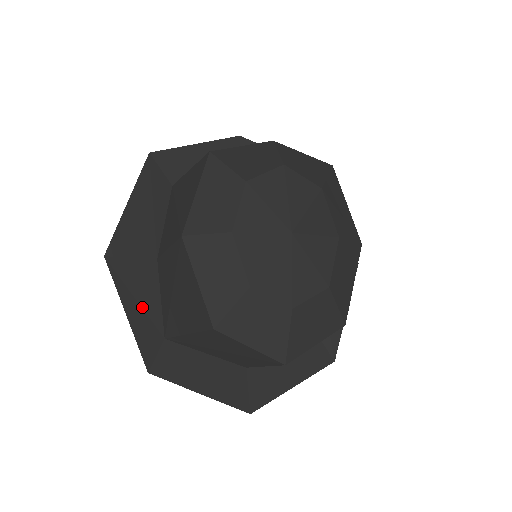
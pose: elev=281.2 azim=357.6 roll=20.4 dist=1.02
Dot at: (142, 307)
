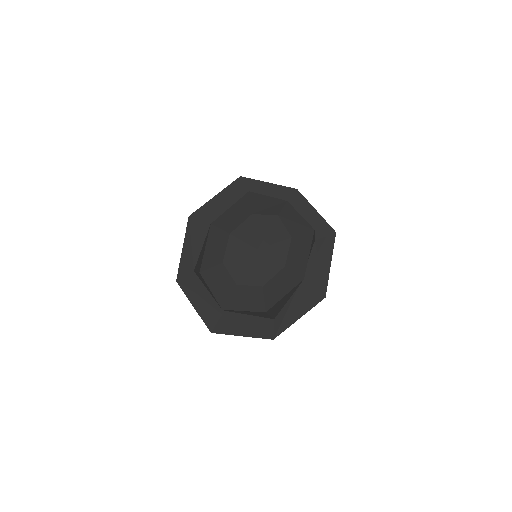
Dot at: (192, 250)
